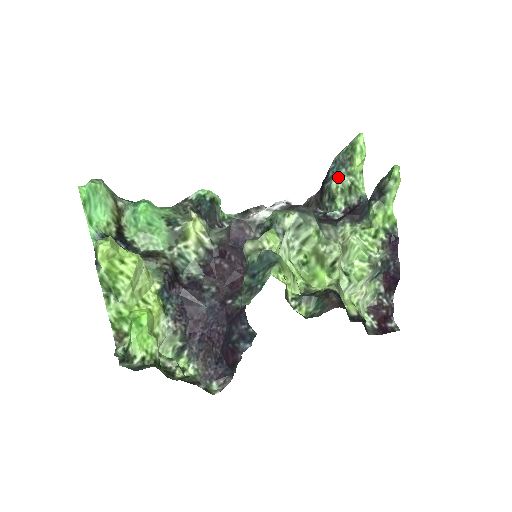
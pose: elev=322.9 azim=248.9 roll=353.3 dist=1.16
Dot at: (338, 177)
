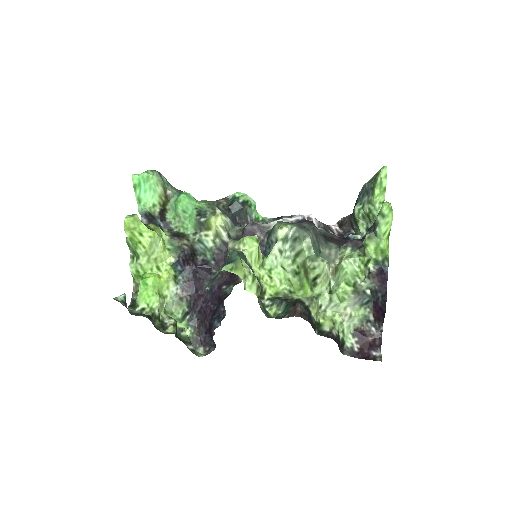
Dot at: (361, 203)
